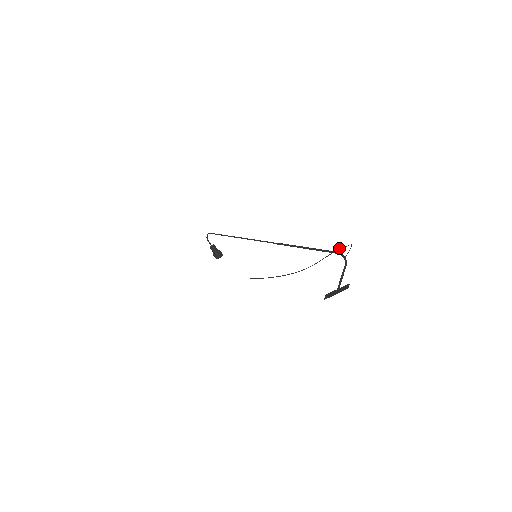
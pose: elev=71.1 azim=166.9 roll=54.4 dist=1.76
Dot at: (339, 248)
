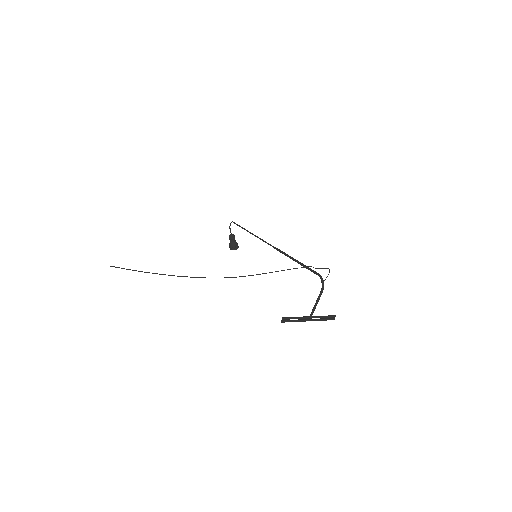
Dot at: occluded
